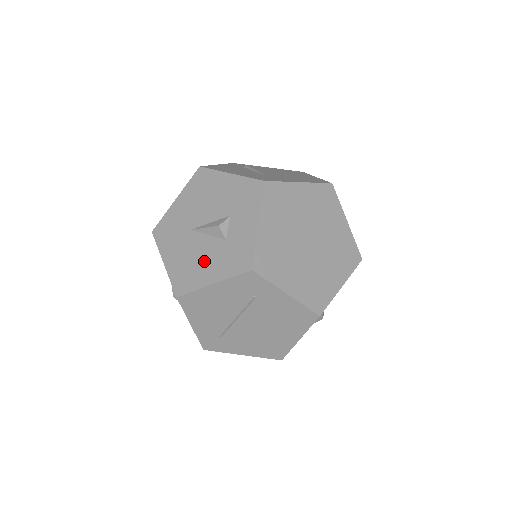
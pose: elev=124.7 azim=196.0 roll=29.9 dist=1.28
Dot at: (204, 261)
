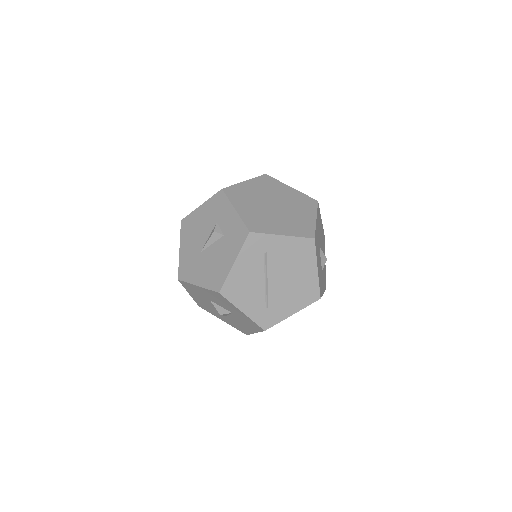
Dot at: (220, 258)
